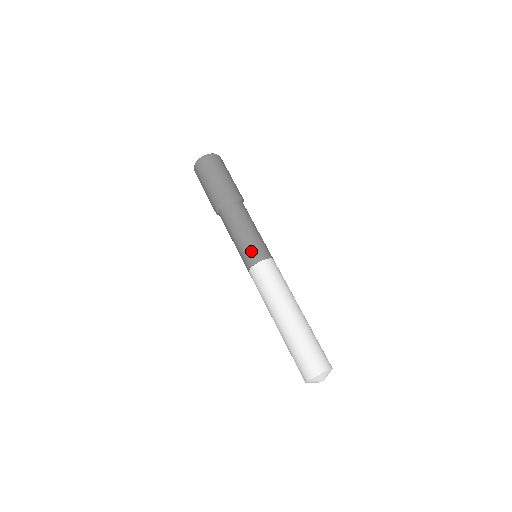
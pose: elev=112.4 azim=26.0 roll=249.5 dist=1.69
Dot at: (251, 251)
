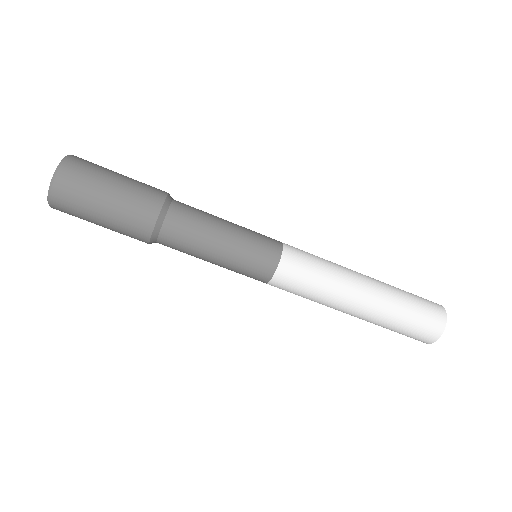
Dot at: (250, 271)
